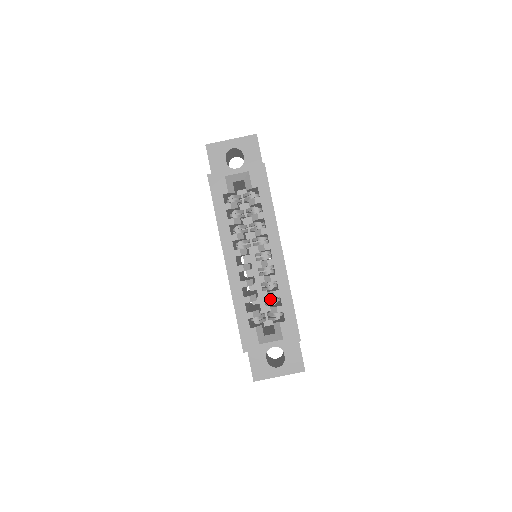
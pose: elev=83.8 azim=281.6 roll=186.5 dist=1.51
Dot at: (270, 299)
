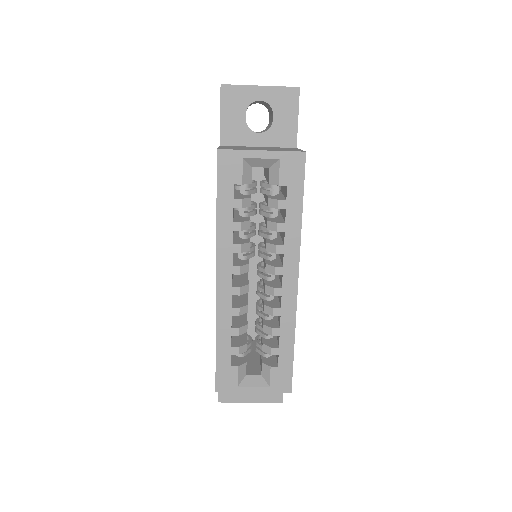
Dot at: occluded
